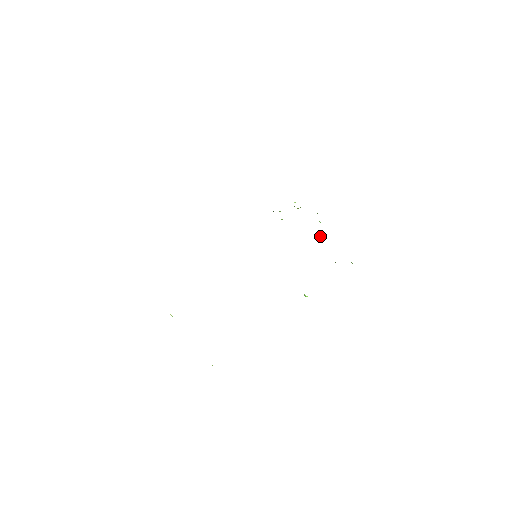
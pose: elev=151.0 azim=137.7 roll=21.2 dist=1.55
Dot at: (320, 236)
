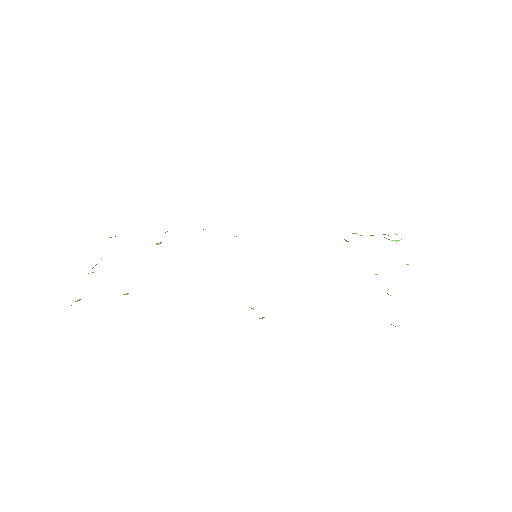
Dot at: occluded
